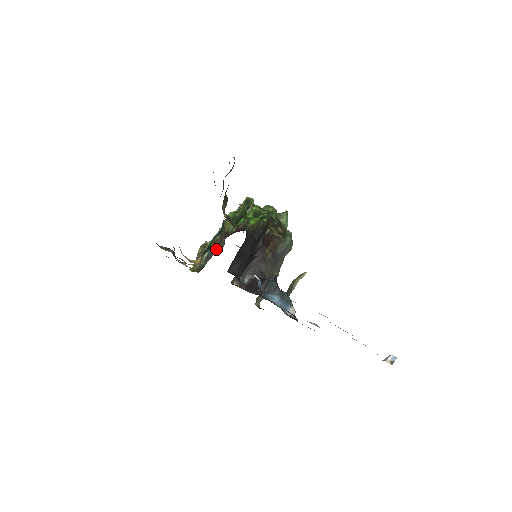
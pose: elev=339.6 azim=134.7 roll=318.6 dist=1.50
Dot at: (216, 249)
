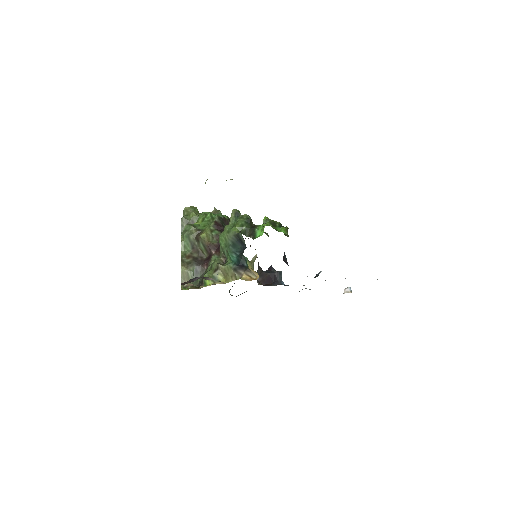
Dot at: (202, 262)
